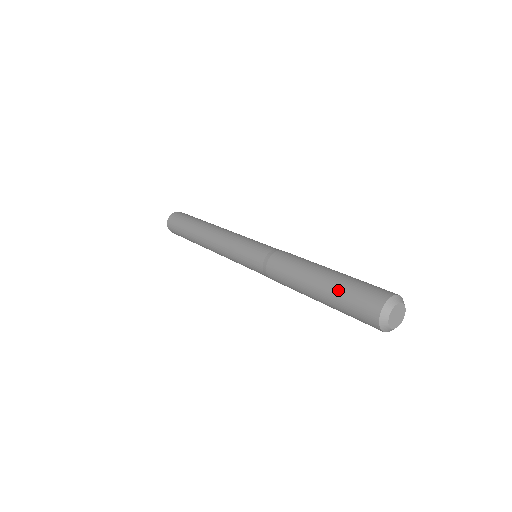
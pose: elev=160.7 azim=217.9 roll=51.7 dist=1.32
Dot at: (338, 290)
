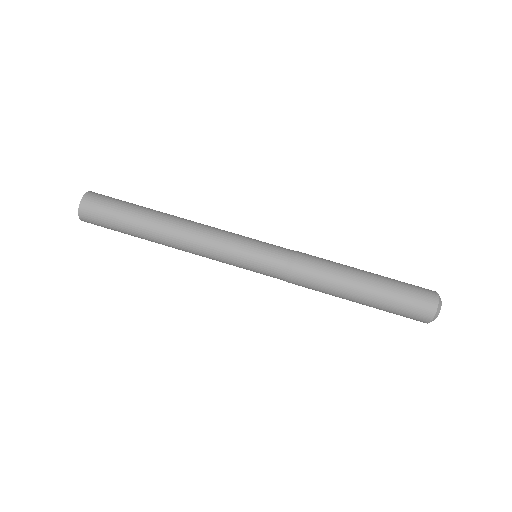
Dot at: (386, 306)
